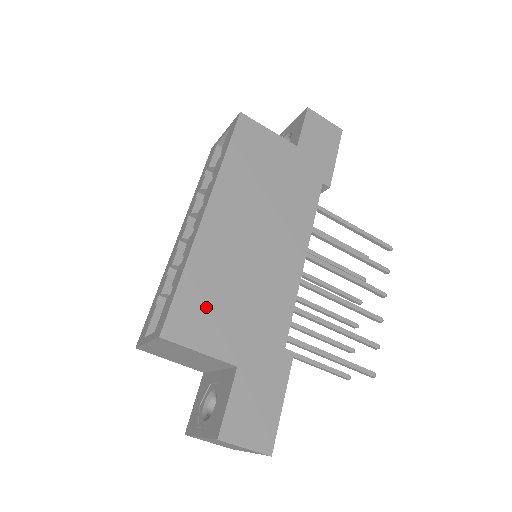
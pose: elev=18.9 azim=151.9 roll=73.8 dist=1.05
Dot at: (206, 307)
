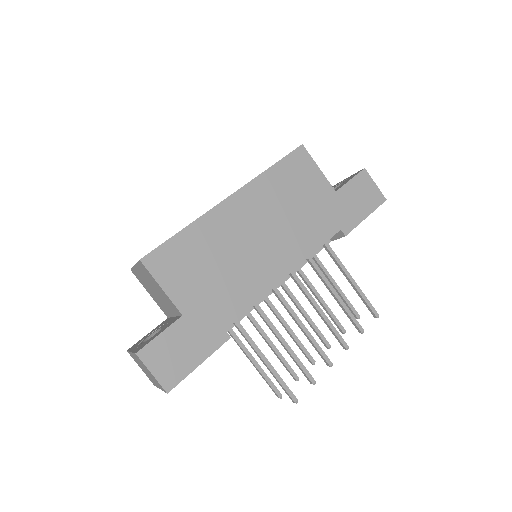
Dot at: (186, 261)
